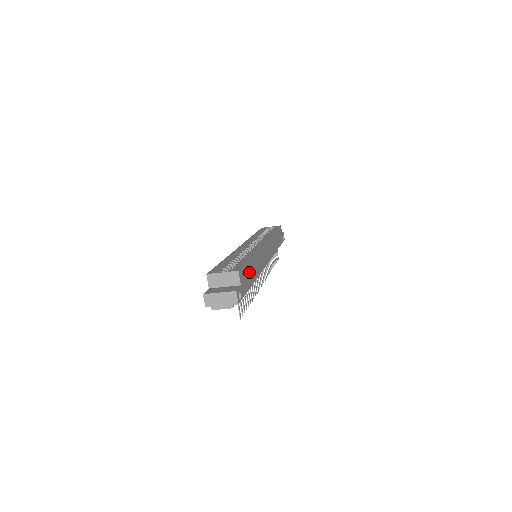
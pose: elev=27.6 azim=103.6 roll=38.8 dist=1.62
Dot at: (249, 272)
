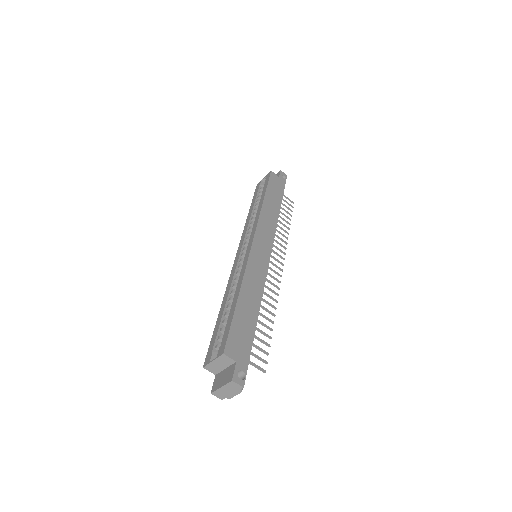
Dot at: (243, 323)
